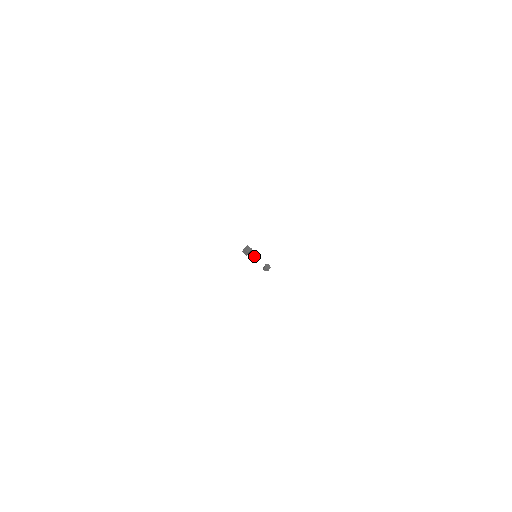
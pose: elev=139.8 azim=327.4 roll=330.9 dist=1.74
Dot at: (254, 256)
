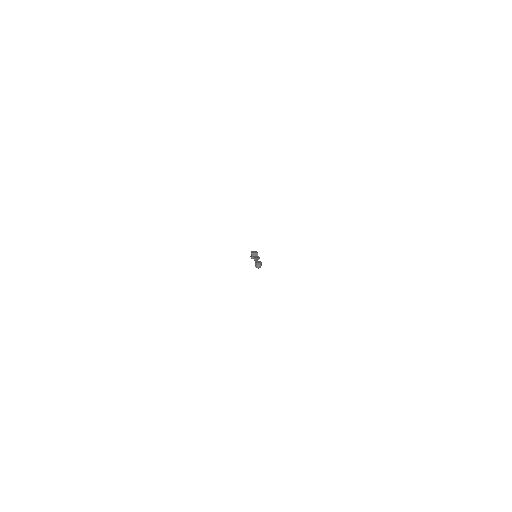
Dot at: (254, 256)
